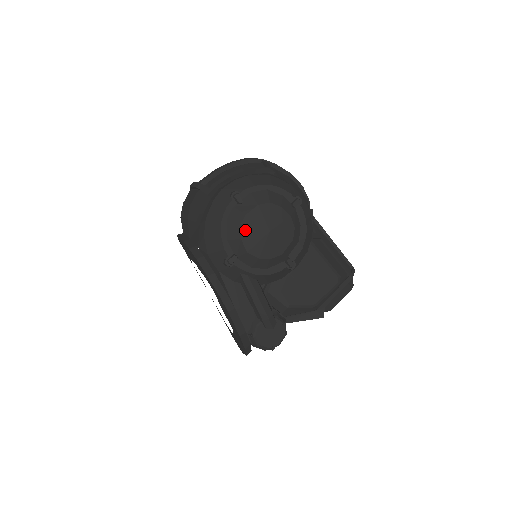
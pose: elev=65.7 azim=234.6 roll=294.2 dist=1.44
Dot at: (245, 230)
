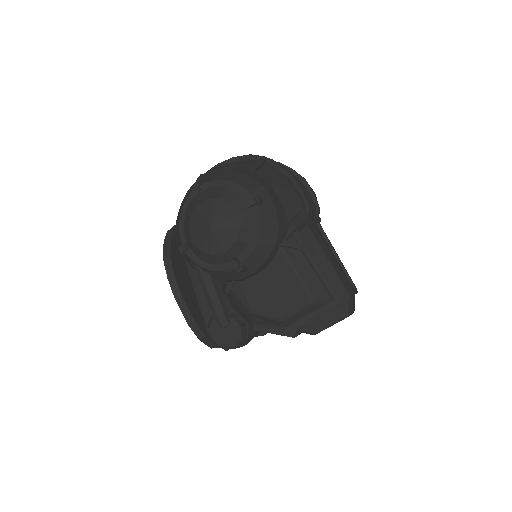
Dot at: (192, 221)
